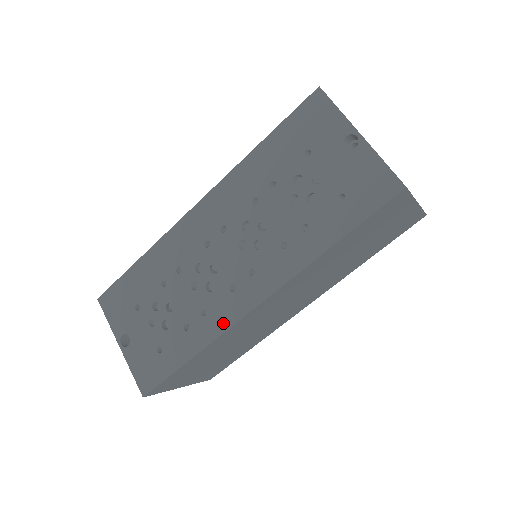
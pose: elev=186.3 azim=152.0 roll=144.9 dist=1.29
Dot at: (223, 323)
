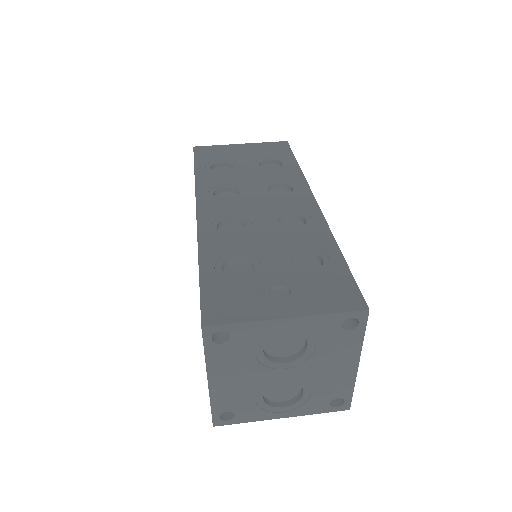
Dot at: occluded
